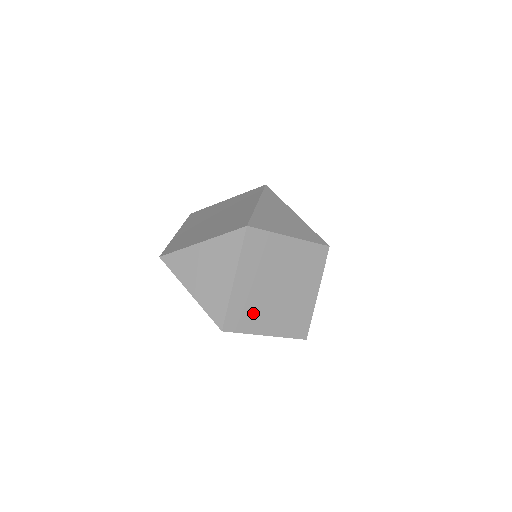
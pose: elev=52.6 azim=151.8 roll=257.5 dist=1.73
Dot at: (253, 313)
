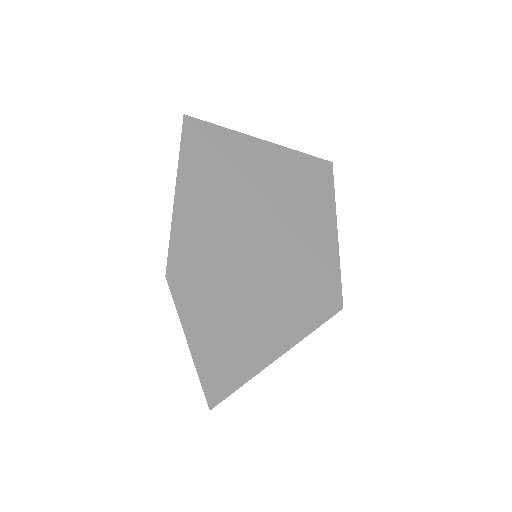
Dot at: occluded
